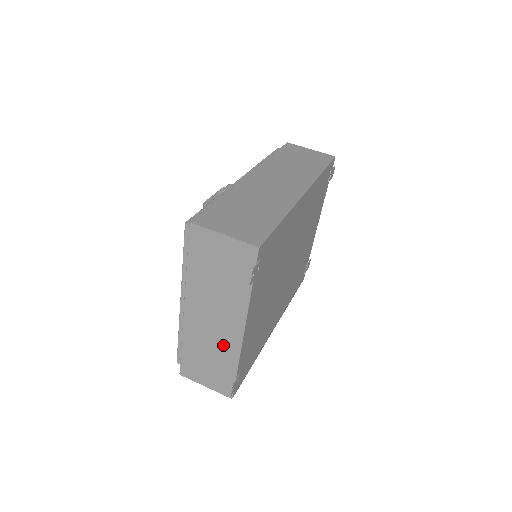
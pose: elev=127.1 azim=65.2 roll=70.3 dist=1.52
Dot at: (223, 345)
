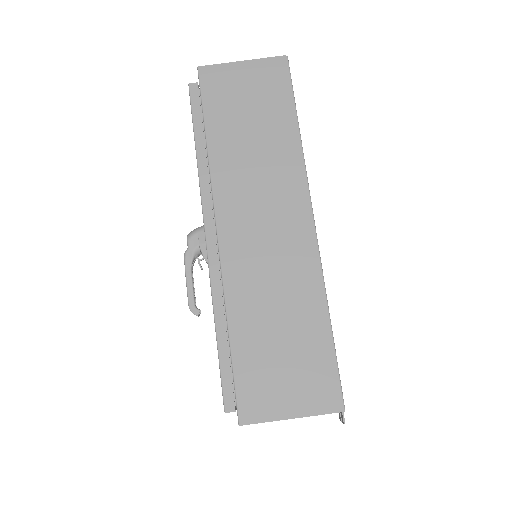
Dot at: occluded
